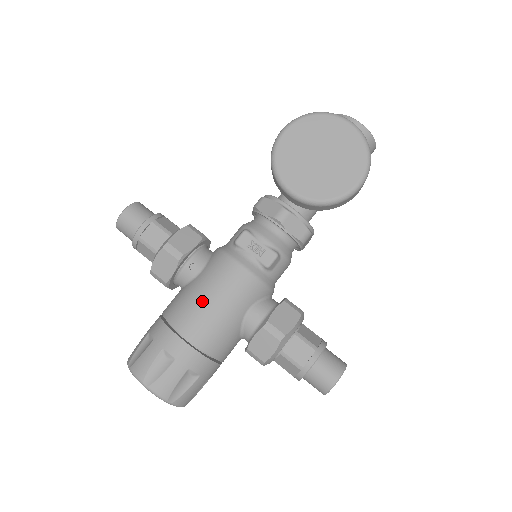
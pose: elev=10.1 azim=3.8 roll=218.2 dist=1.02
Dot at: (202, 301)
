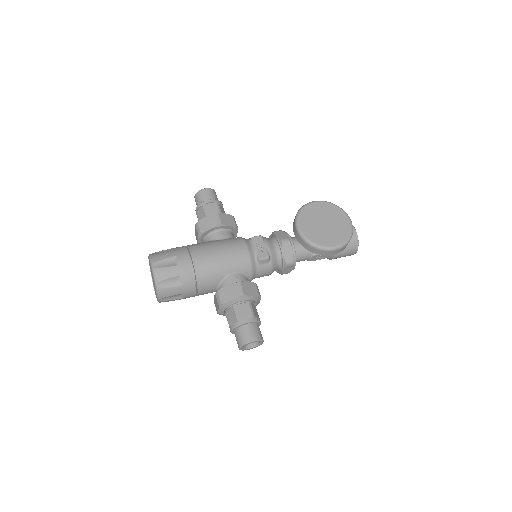
Dot at: (214, 249)
